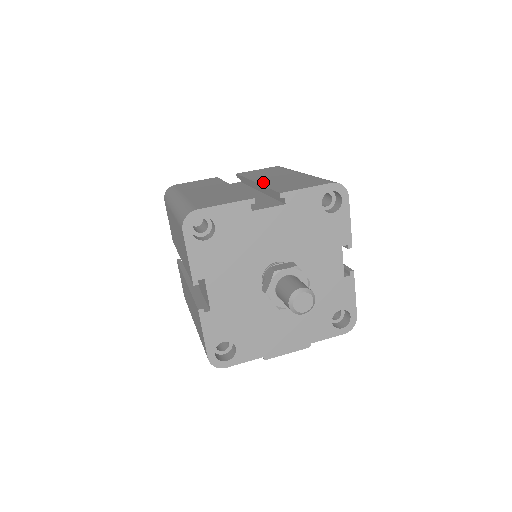
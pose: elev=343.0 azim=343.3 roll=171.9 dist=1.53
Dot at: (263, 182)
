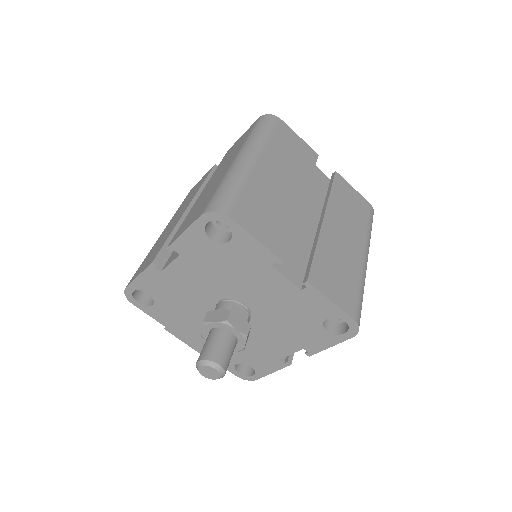
Dot at: (326, 231)
